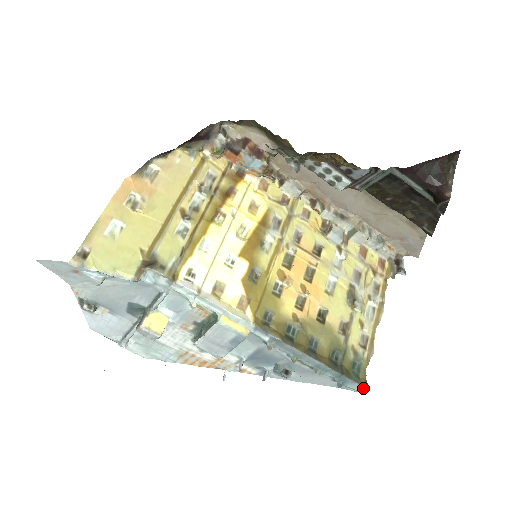
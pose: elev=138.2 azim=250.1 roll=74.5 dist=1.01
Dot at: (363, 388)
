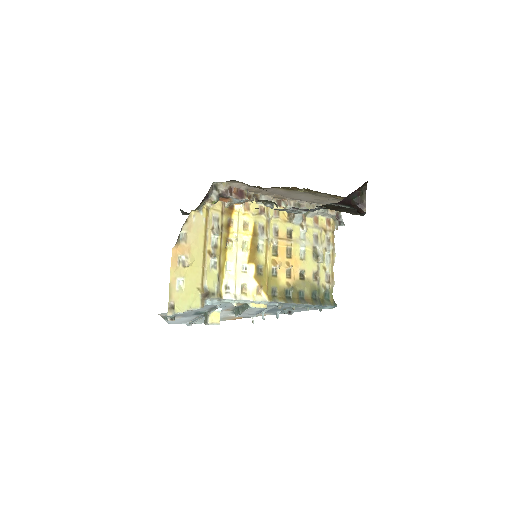
Dot at: (333, 306)
